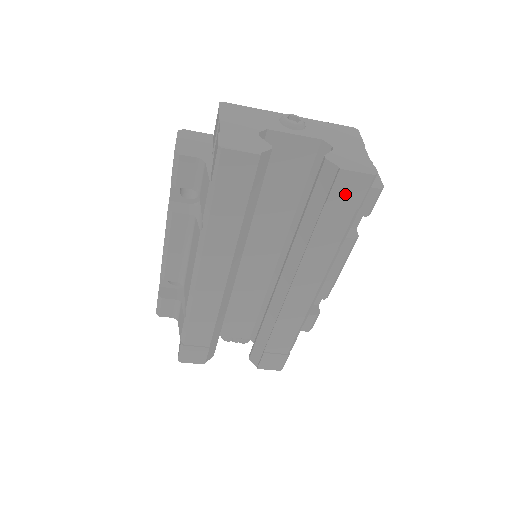
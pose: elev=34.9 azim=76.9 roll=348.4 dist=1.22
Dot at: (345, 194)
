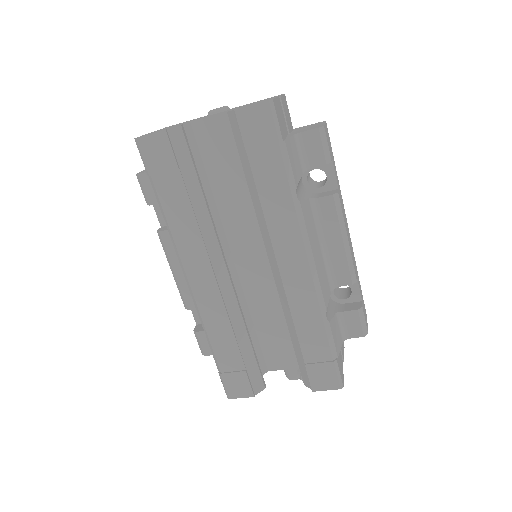
Dot at: (256, 133)
